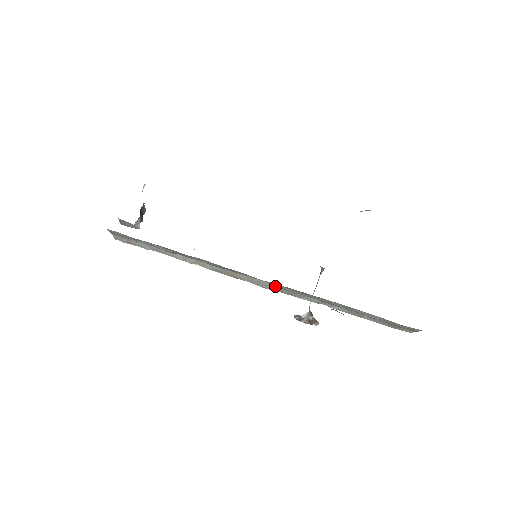
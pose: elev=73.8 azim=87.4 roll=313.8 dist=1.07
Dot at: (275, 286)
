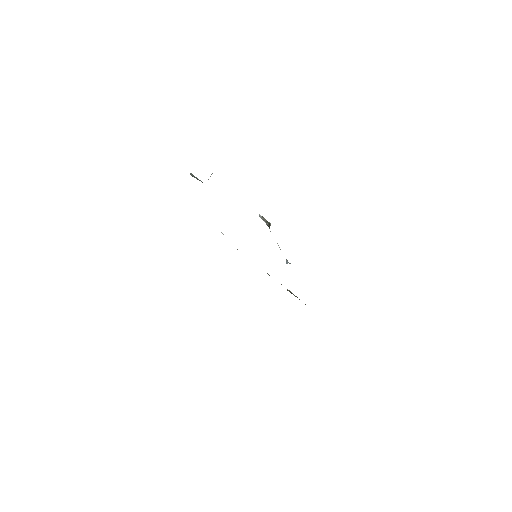
Dot at: occluded
